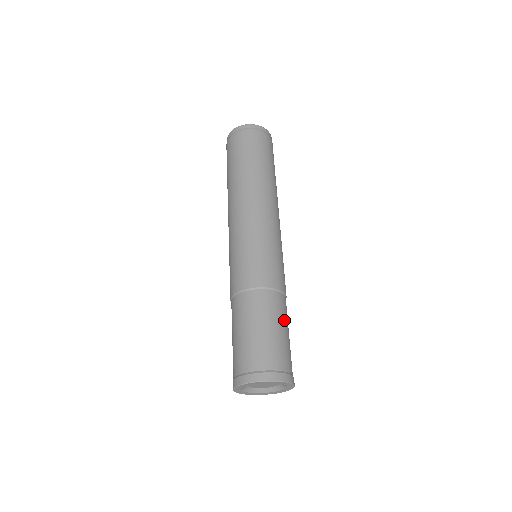
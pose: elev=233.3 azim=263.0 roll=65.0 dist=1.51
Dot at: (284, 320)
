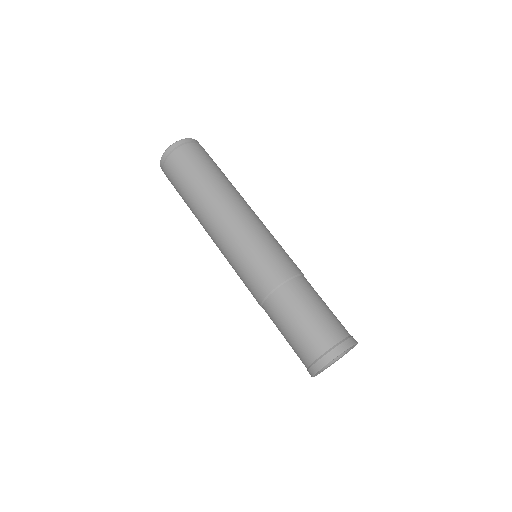
Dot at: (312, 299)
